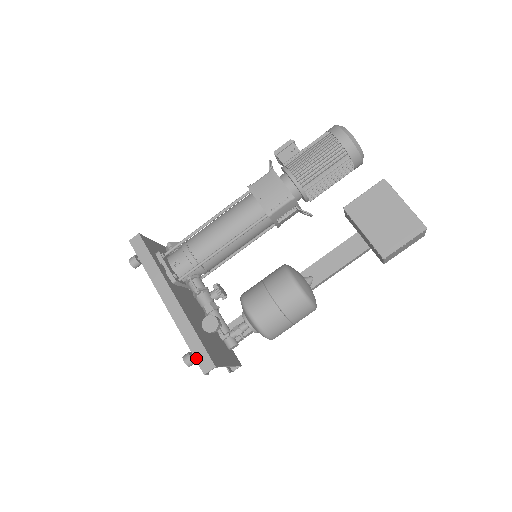
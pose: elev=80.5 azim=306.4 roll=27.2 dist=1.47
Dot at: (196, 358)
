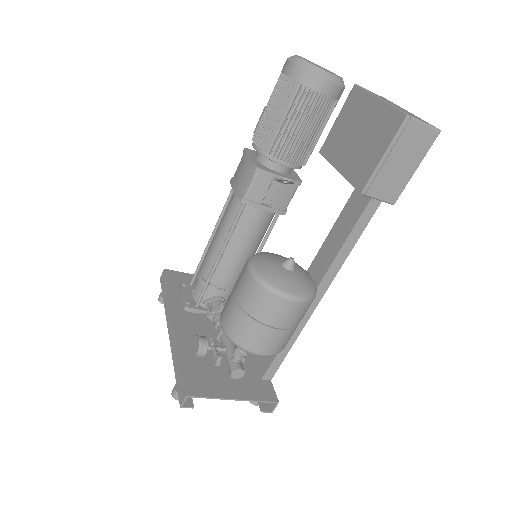
Dot at: (177, 388)
